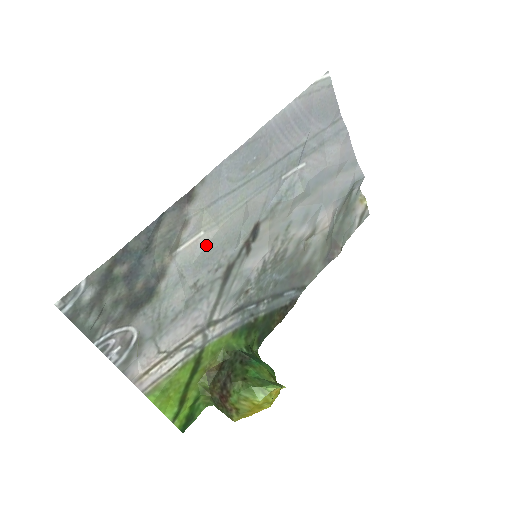
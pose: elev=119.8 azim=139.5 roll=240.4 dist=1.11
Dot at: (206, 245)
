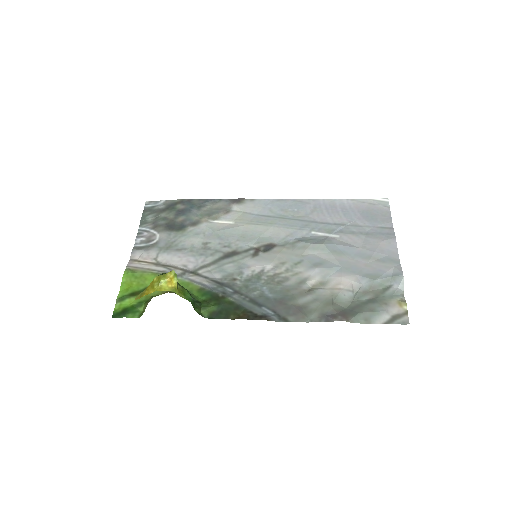
Dot at: (230, 228)
